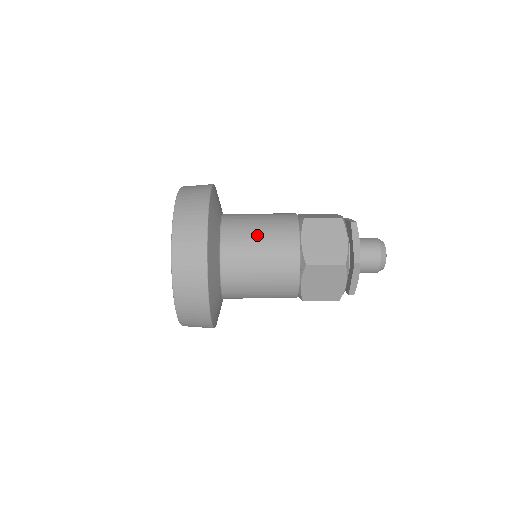
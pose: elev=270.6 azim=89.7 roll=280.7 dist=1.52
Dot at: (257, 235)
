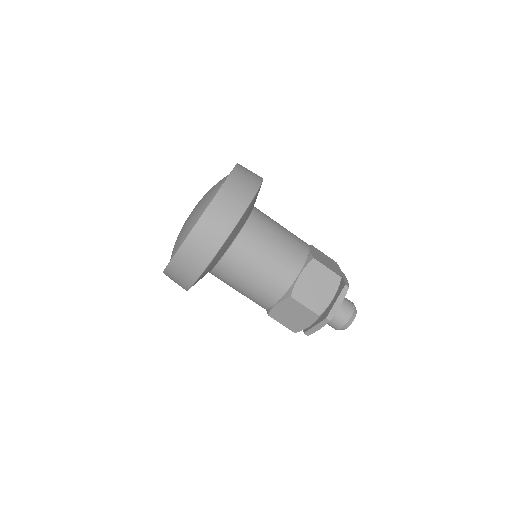
Dot at: (245, 282)
